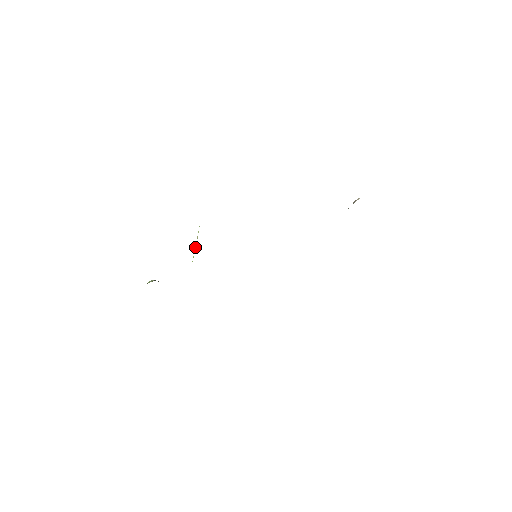
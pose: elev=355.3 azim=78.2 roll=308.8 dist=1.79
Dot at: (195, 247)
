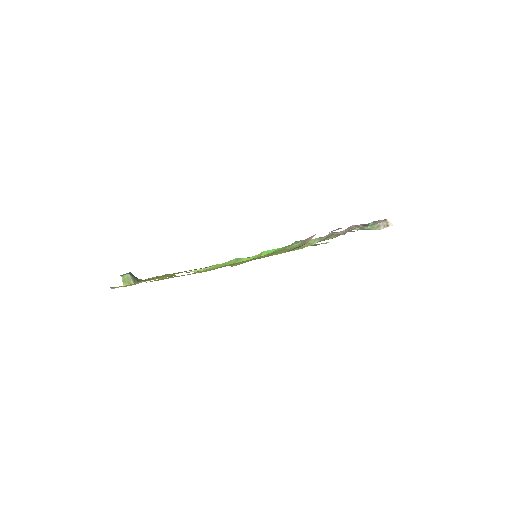
Dot at: (199, 269)
